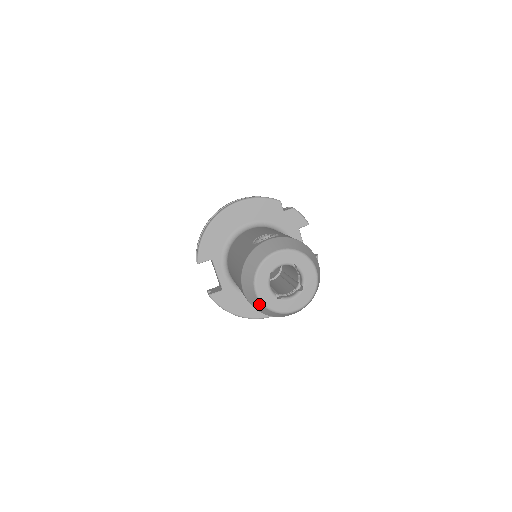
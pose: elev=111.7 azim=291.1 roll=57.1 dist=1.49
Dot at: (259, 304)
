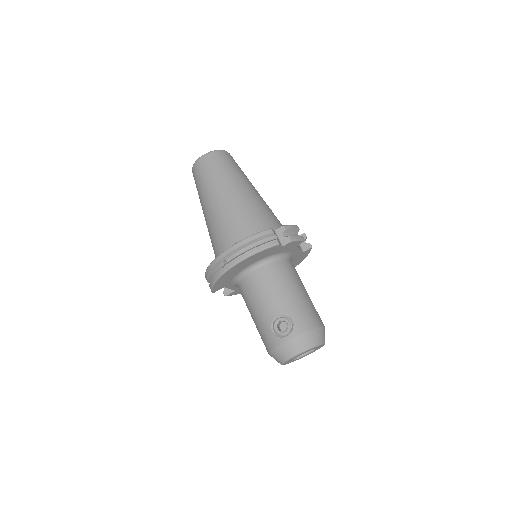
Dot at: occluded
